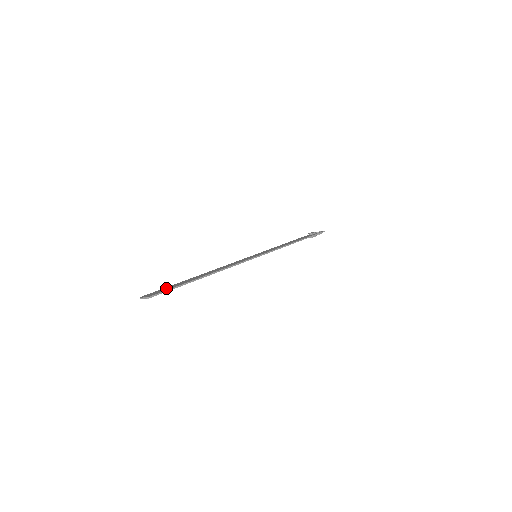
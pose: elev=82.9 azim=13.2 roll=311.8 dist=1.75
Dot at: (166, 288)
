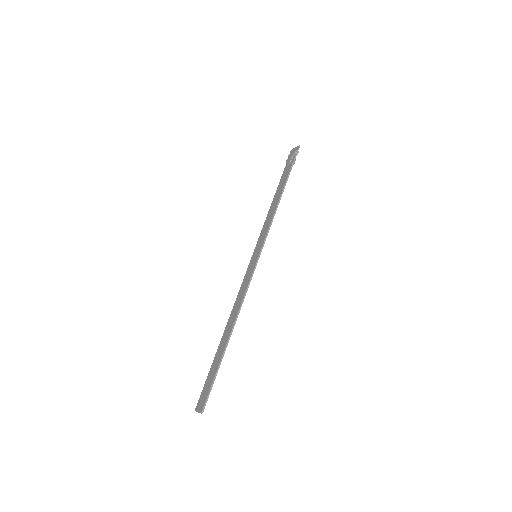
Dot at: (208, 382)
